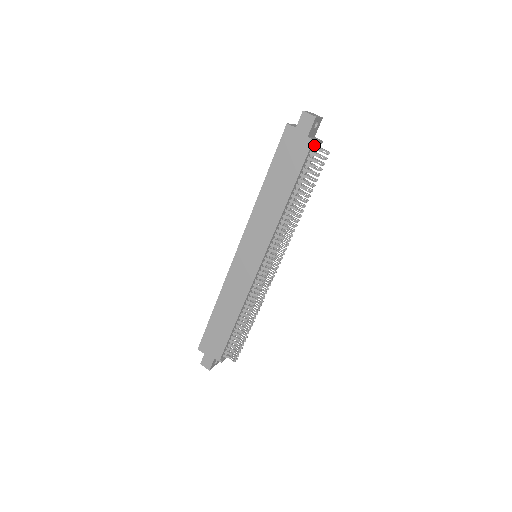
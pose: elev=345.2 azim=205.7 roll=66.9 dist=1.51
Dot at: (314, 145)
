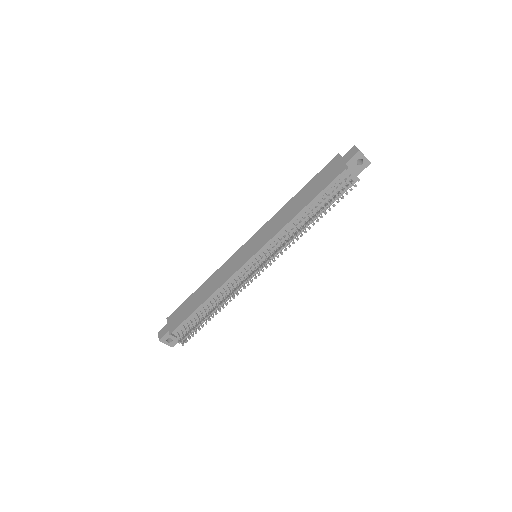
Dot at: (348, 175)
